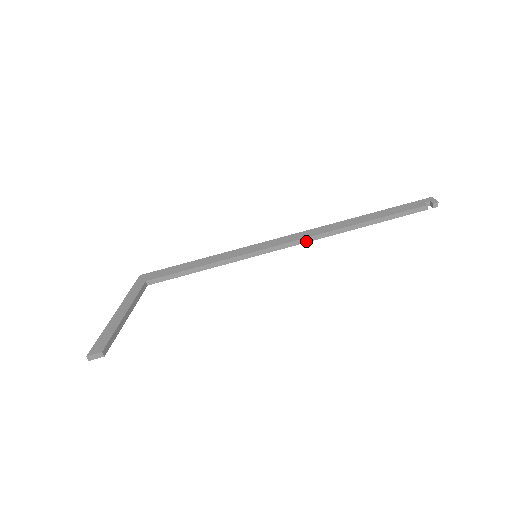
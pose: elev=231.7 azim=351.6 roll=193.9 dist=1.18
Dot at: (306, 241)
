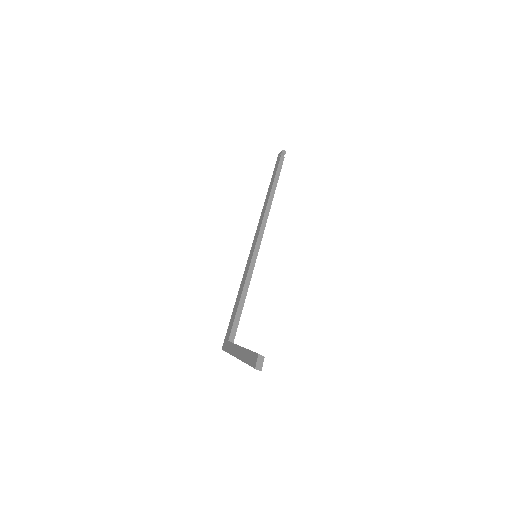
Dot at: (265, 224)
